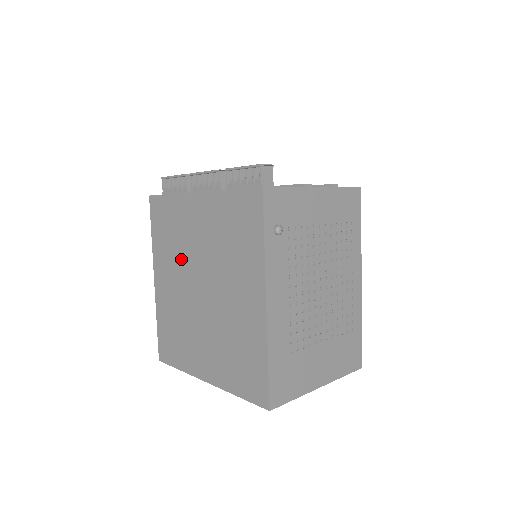
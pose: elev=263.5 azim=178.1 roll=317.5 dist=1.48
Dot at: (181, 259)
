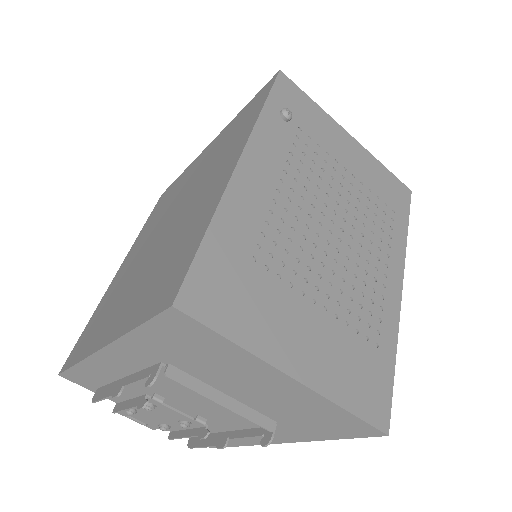
Dot at: (160, 219)
